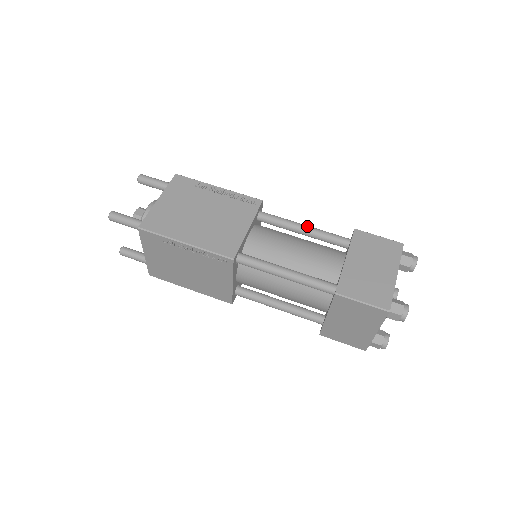
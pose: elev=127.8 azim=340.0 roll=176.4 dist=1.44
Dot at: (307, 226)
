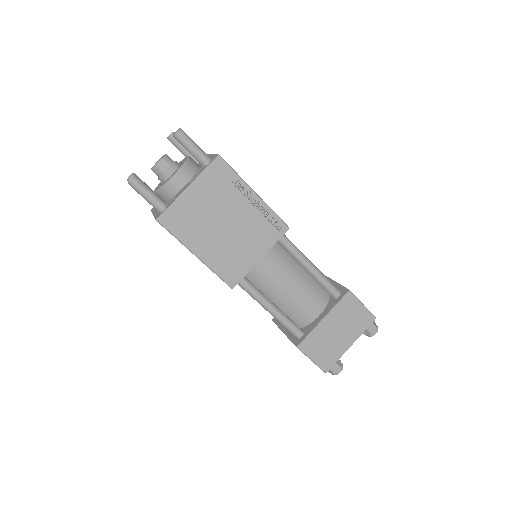
Dot at: occluded
